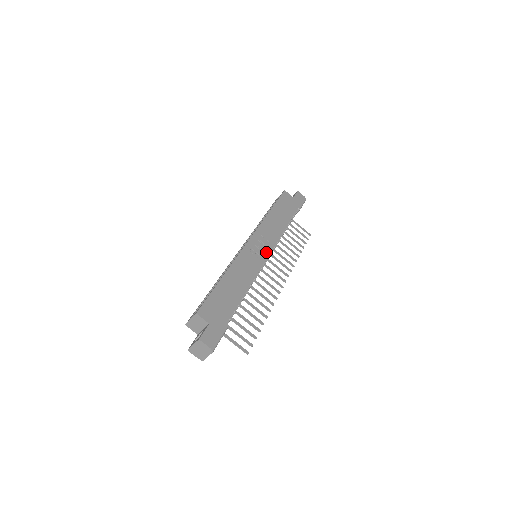
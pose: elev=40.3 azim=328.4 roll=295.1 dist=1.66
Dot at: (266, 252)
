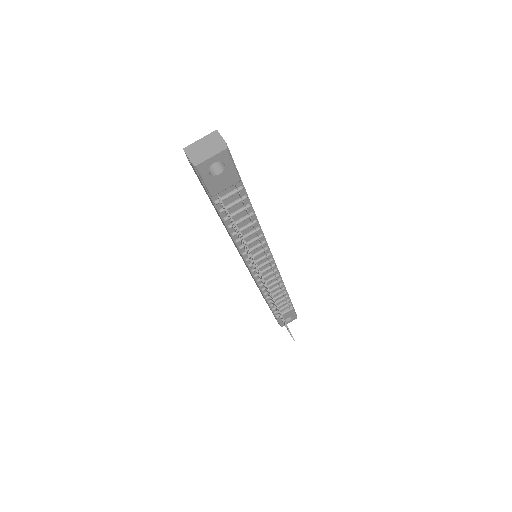
Dot at: occluded
